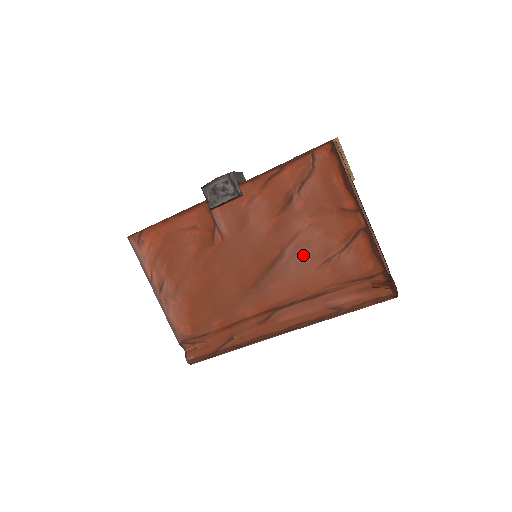
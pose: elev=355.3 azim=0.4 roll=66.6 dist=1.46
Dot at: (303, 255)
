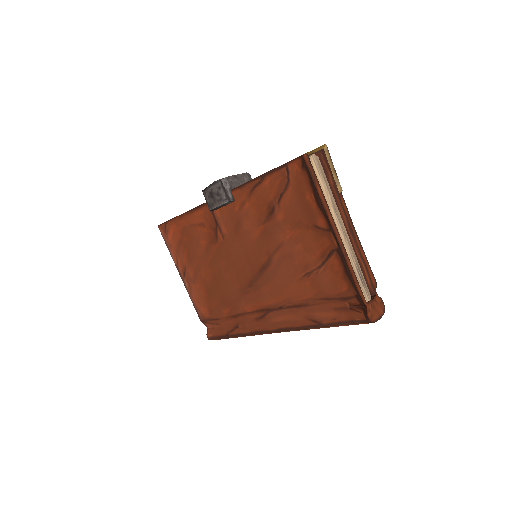
Dot at: (286, 265)
